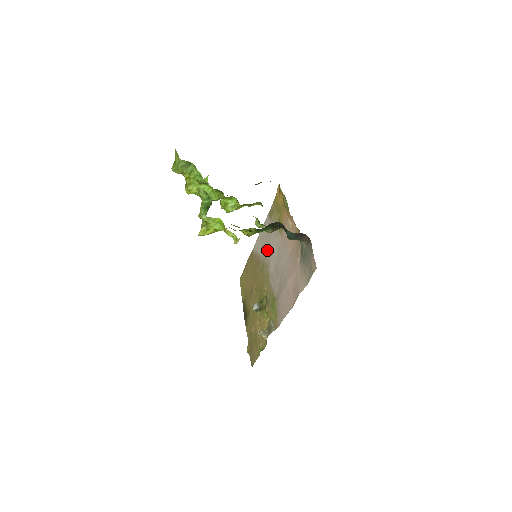
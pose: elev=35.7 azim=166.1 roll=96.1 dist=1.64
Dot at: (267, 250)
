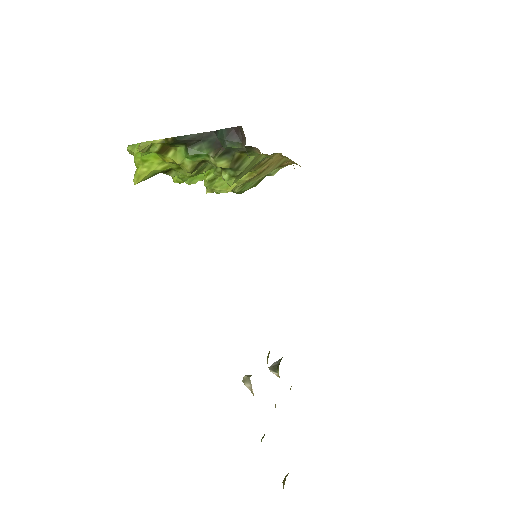
Dot at: occluded
